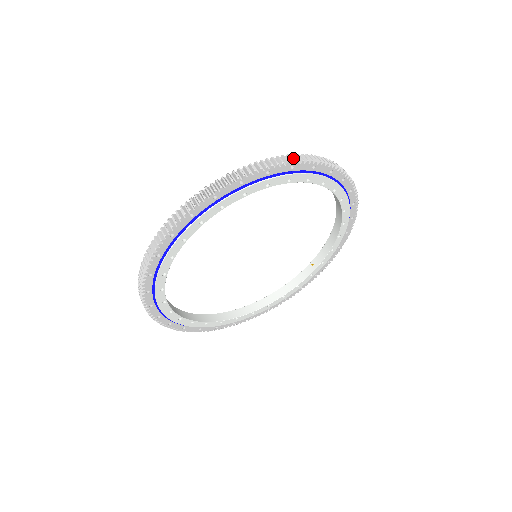
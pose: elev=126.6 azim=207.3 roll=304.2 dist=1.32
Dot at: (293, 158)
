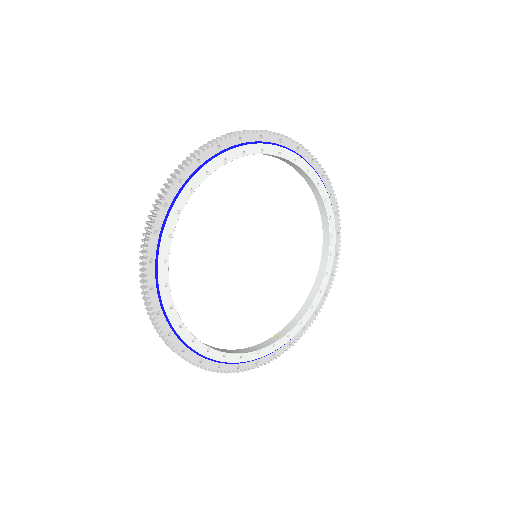
Dot at: (323, 175)
